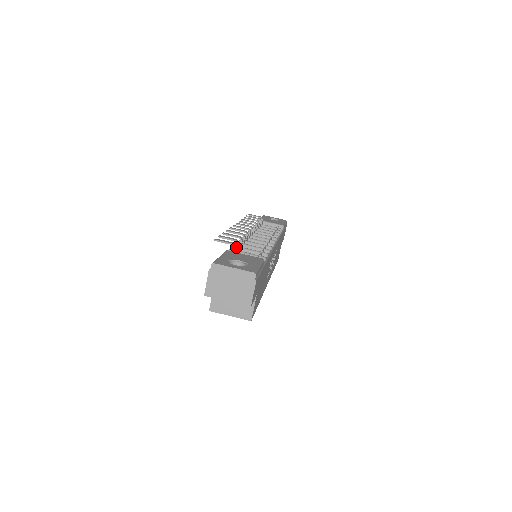
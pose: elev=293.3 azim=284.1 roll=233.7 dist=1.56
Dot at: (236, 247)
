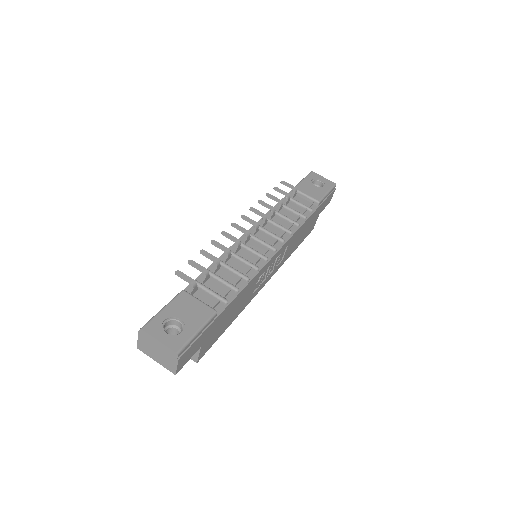
Dot at: occluded
